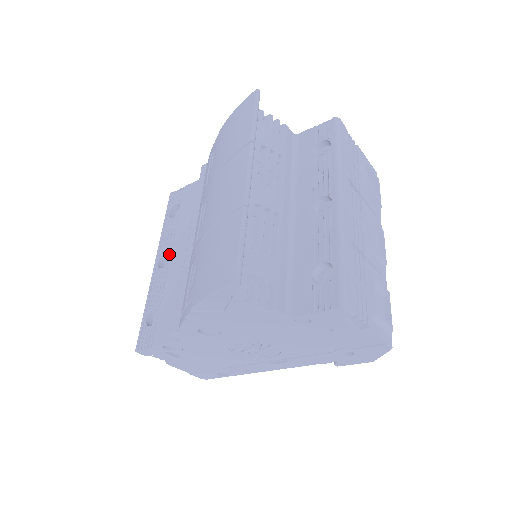
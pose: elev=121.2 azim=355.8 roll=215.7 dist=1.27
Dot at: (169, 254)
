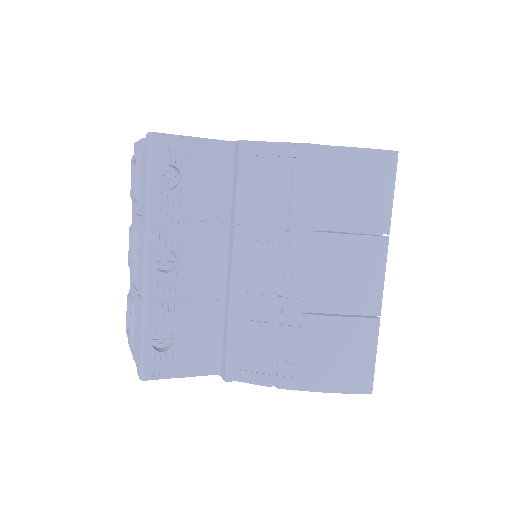
Dot at: (168, 249)
